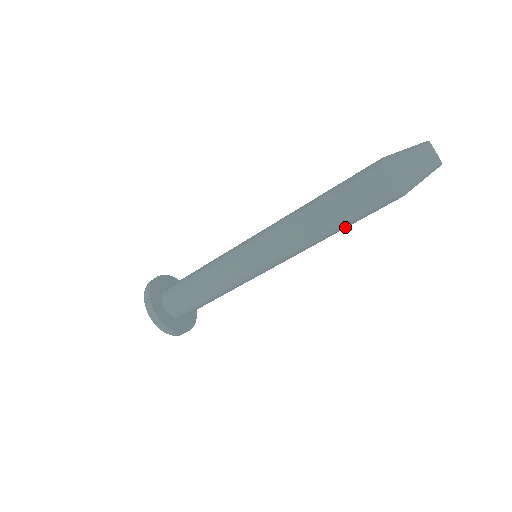
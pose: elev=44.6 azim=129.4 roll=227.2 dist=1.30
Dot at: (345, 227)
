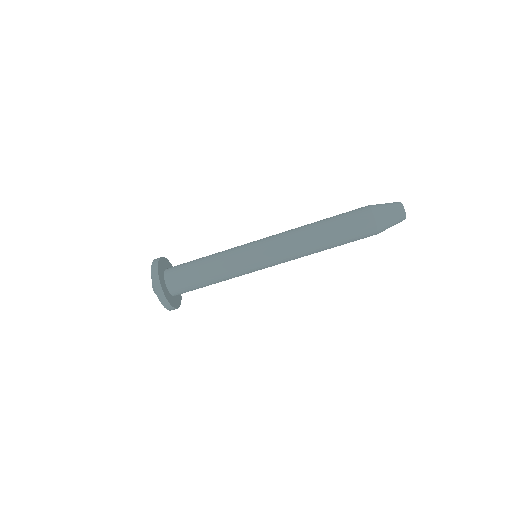
Dot at: occluded
